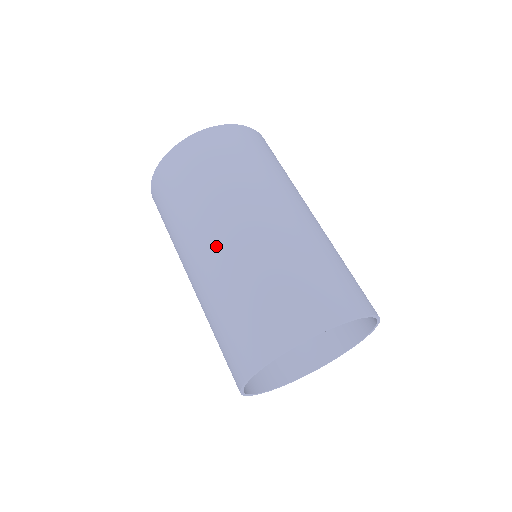
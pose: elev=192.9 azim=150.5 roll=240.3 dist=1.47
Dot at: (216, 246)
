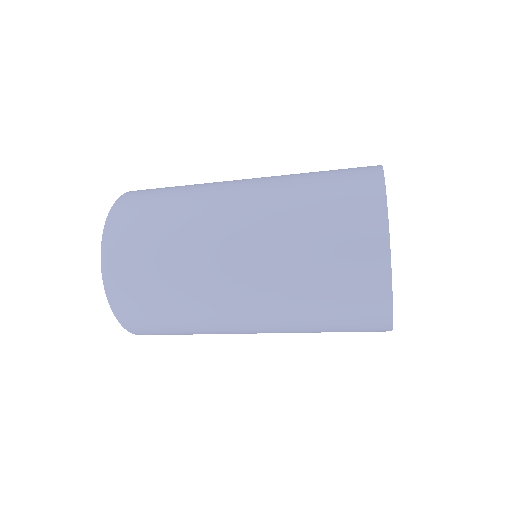
Dot at: (239, 222)
